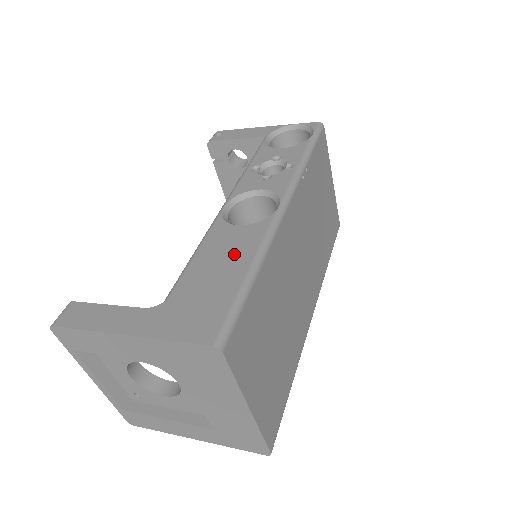
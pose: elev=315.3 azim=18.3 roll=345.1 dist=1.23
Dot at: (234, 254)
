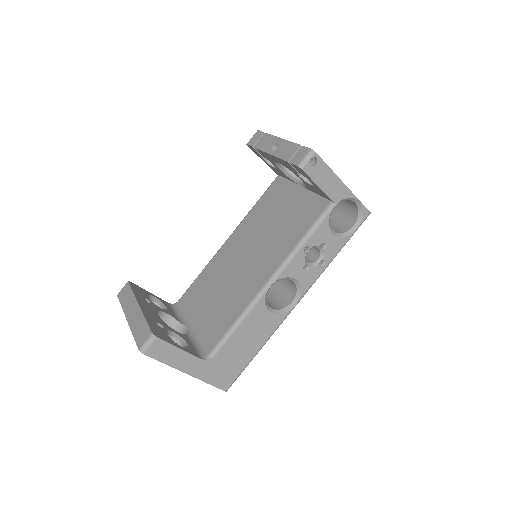
Dot at: (257, 336)
